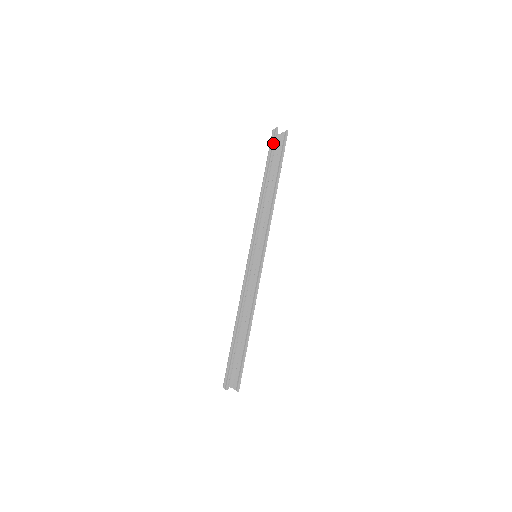
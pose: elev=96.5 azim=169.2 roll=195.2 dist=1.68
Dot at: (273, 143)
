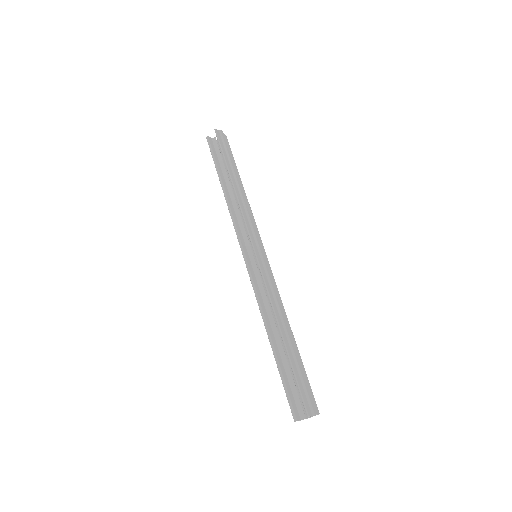
Dot at: (210, 151)
